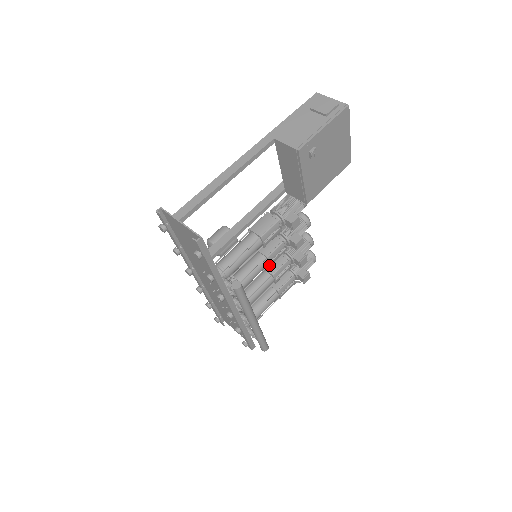
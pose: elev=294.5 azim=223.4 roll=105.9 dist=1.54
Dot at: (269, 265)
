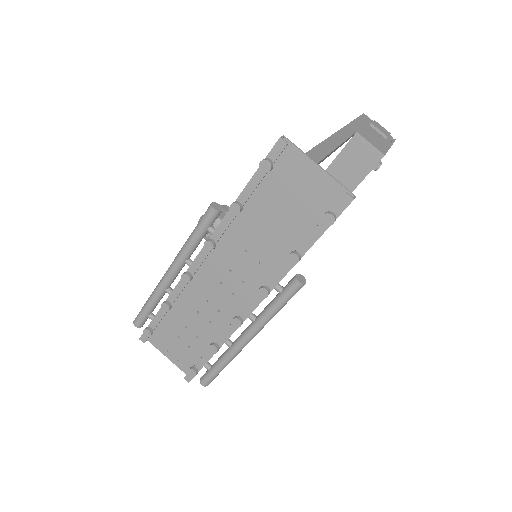
Dot at: occluded
